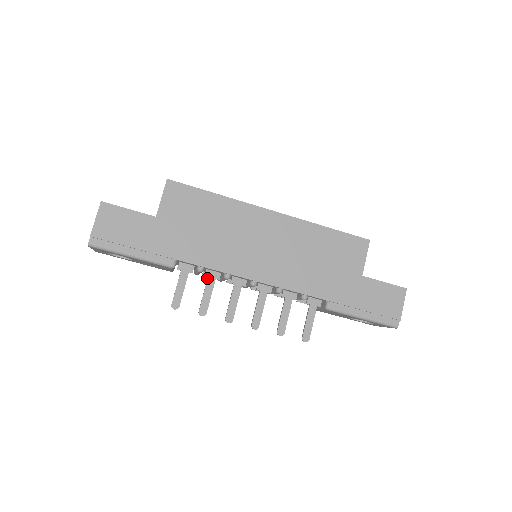
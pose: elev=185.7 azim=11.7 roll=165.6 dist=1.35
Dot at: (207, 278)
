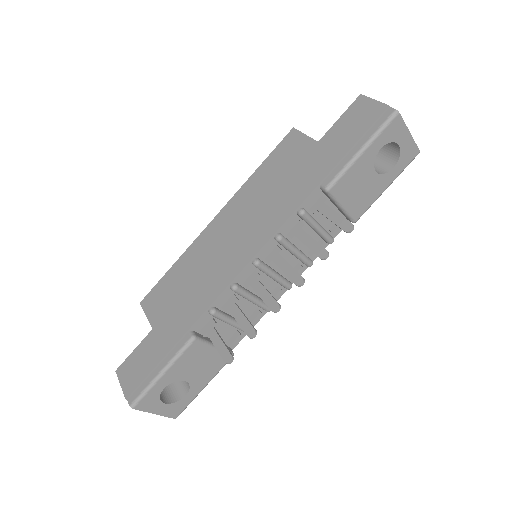
Dot at: occluded
